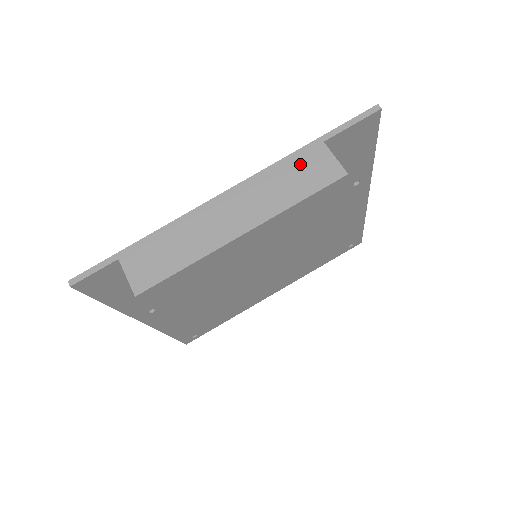
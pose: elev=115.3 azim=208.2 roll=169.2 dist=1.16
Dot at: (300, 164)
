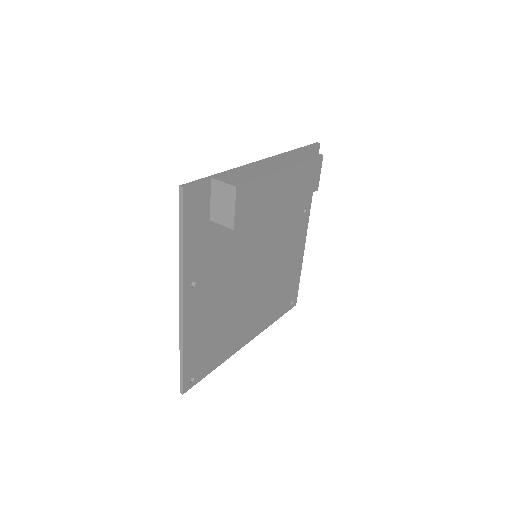
Dot at: (296, 153)
